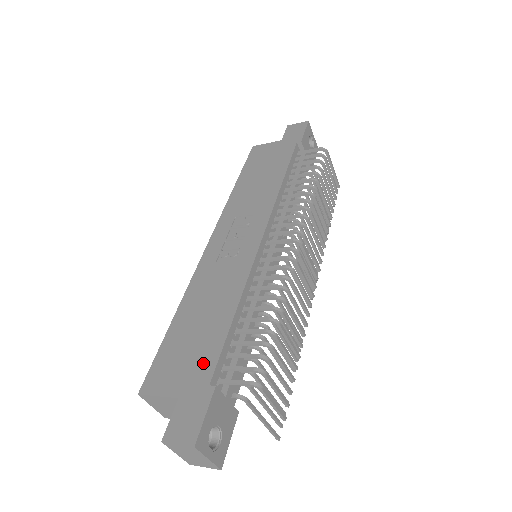
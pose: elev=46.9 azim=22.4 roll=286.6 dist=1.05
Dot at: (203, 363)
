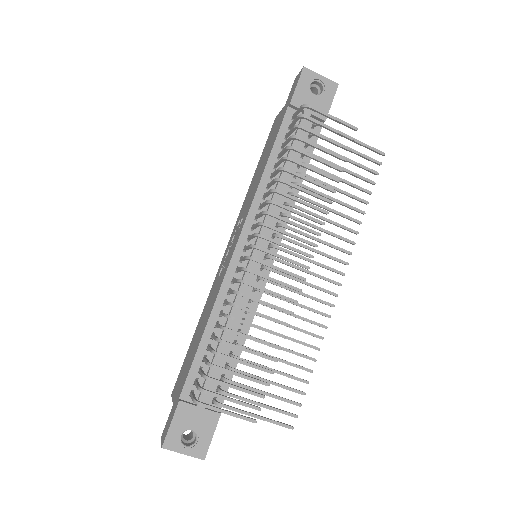
Dot at: (184, 378)
